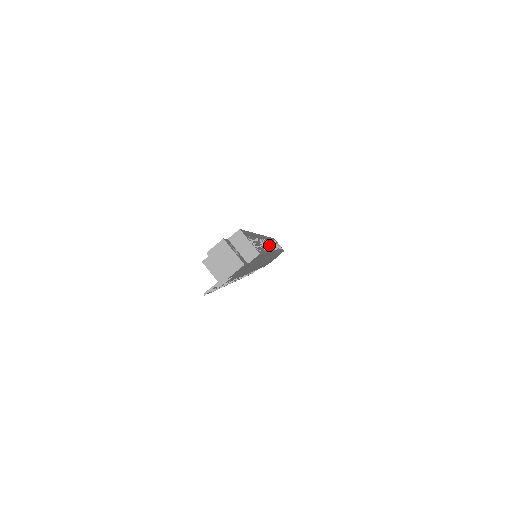
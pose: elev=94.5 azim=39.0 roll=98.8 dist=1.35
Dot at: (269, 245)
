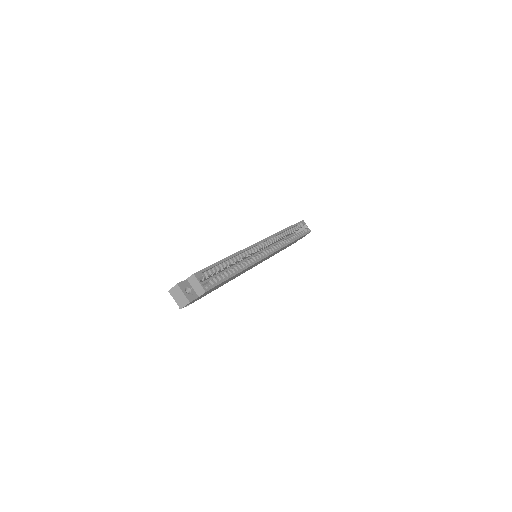
Dot at: (282, 237)
